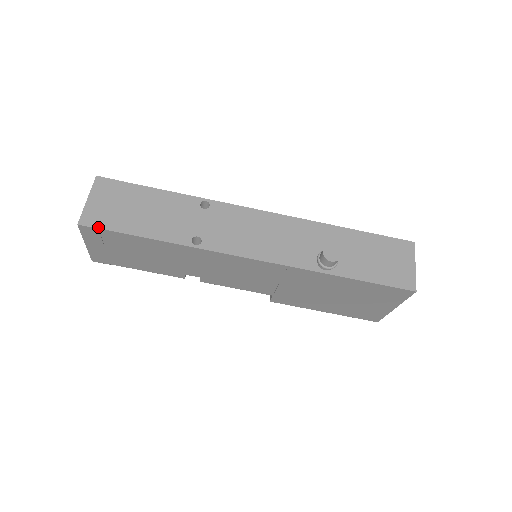
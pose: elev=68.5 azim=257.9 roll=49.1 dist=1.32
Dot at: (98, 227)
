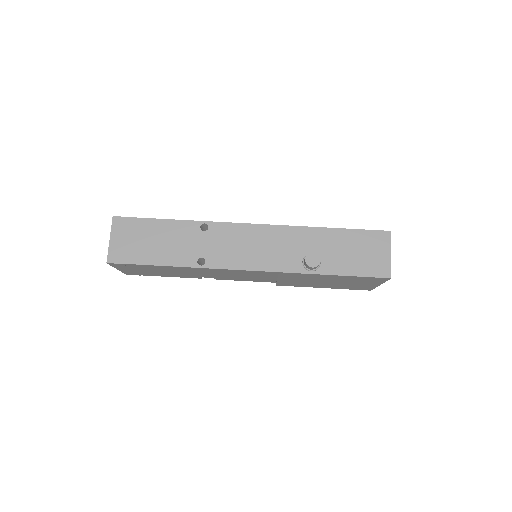
Dot at: (122, 263)
